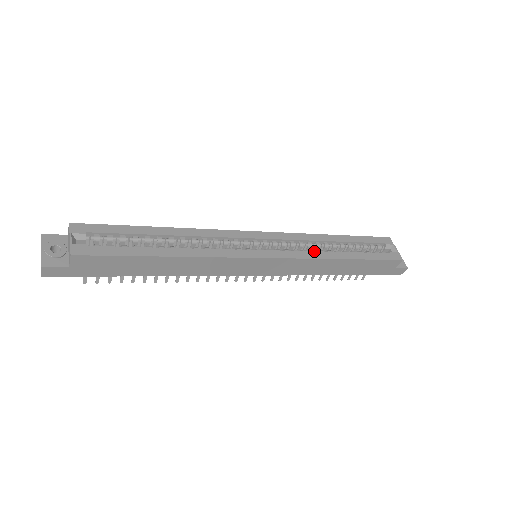
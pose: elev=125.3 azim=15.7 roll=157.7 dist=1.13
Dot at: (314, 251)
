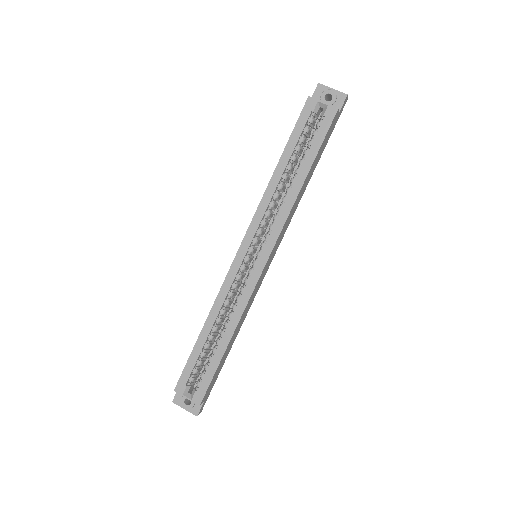
Dot at: (281, 210)
